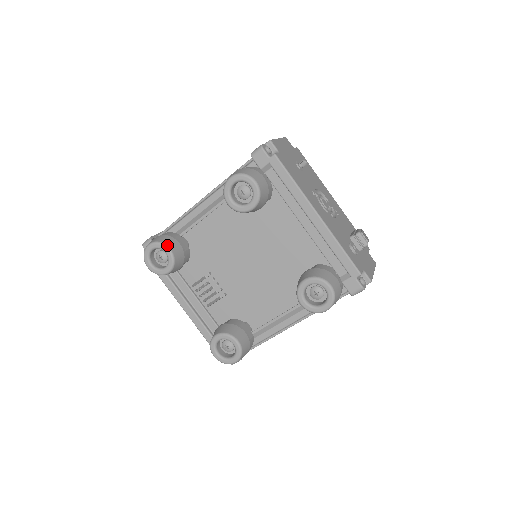
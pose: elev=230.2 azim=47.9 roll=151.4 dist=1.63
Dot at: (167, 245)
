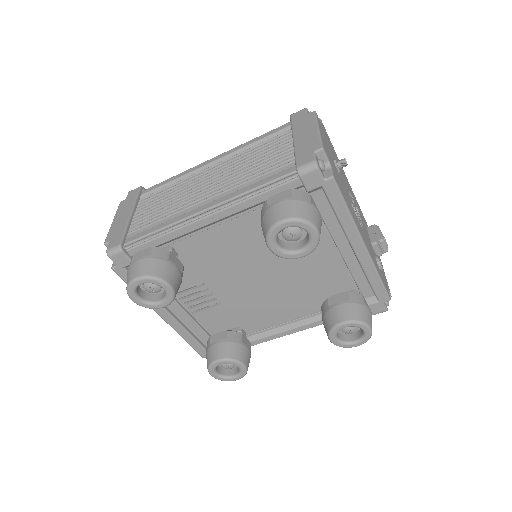
Dot at: (166, 280)
